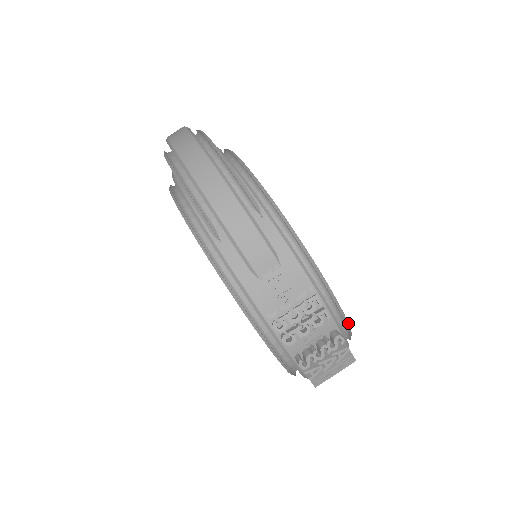
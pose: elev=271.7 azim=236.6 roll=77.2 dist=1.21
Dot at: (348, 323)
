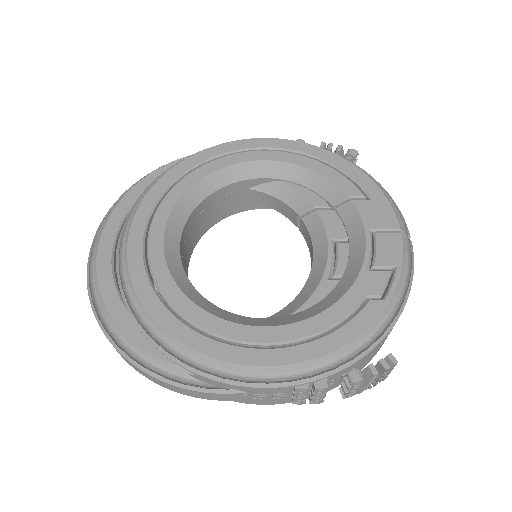
Dot at: (365, 330)
